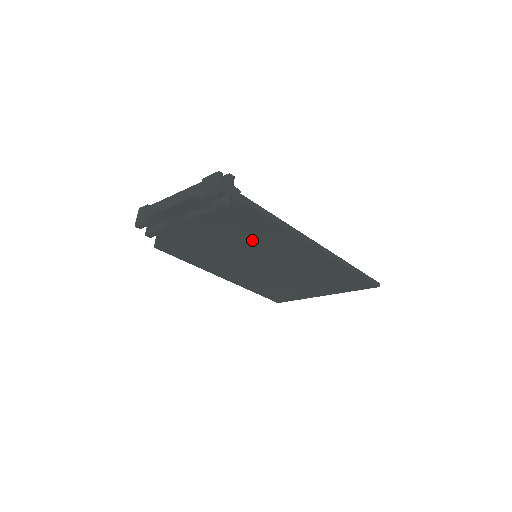
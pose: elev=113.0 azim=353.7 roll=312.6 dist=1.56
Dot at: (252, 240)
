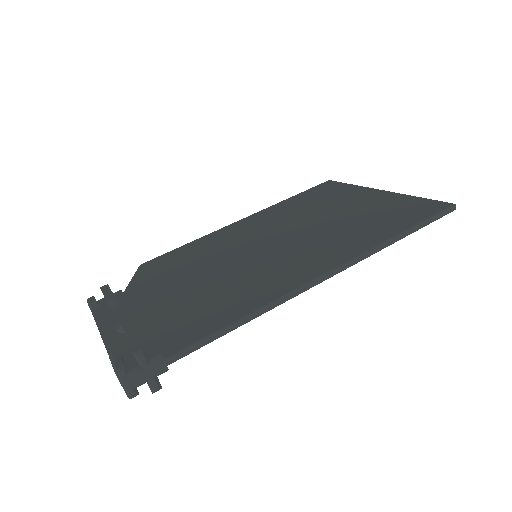
Dot at: occluded
